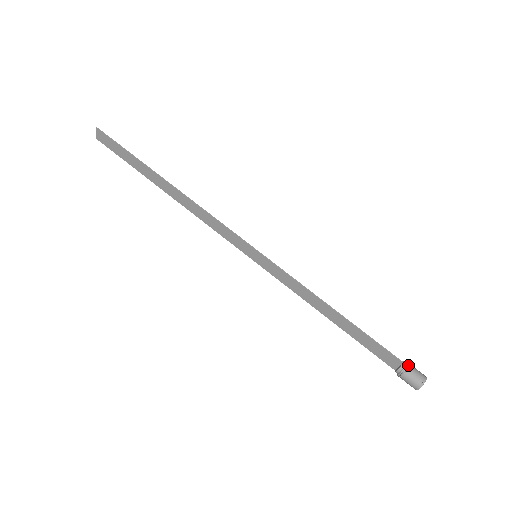
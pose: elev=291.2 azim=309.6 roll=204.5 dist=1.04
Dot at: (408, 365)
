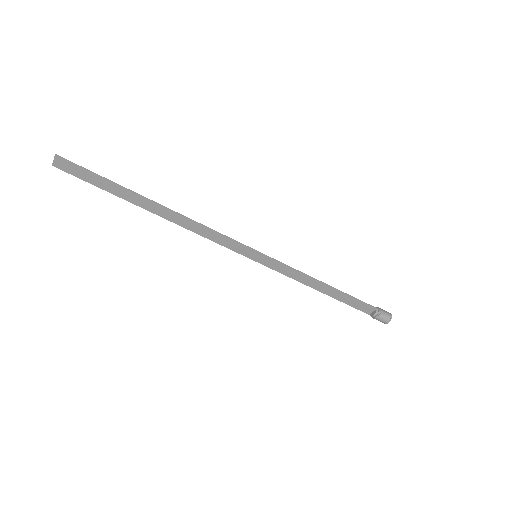
Dot at: (380, 309)
